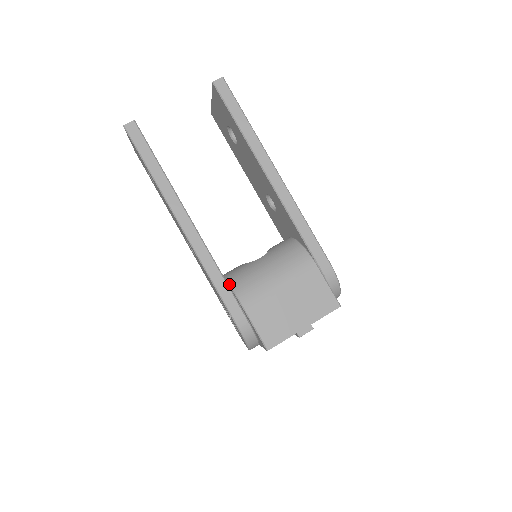
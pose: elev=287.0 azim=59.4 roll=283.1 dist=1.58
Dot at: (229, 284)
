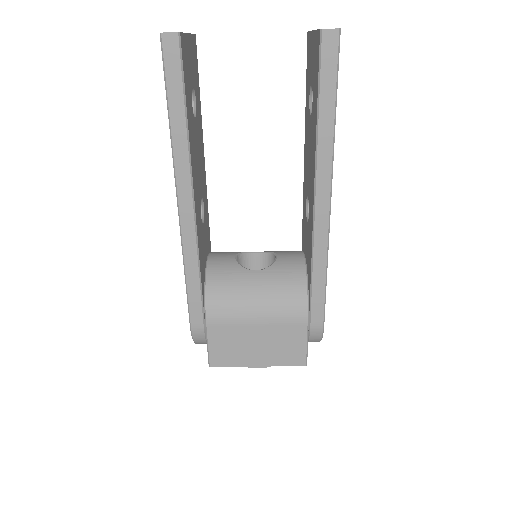
Dot at: (205, 286)
